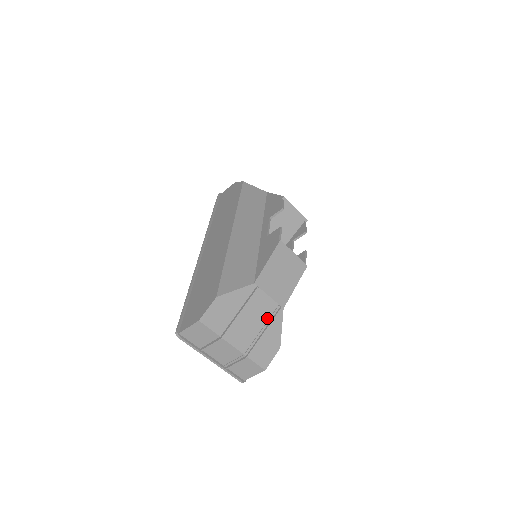
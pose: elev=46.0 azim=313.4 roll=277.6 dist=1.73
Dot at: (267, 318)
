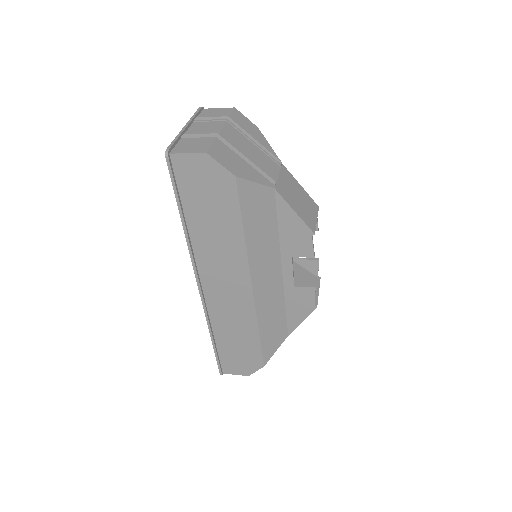
Dot at: occluded
